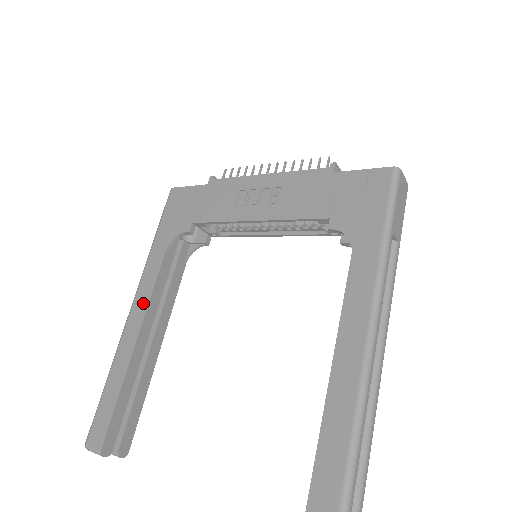
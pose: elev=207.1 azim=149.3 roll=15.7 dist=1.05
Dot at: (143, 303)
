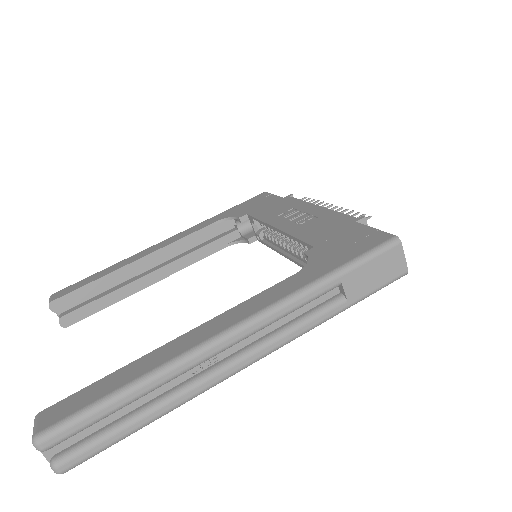
Dot at: (169, 242)
